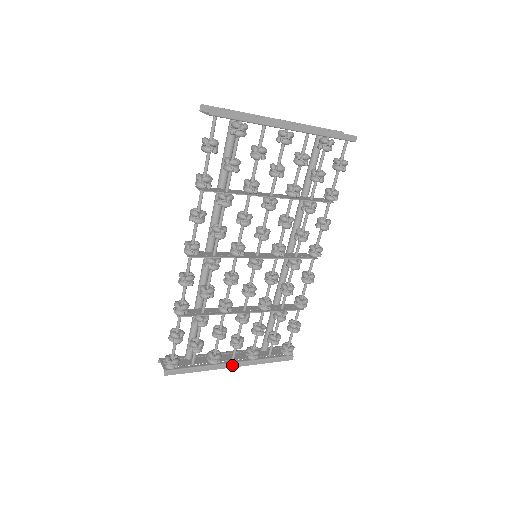
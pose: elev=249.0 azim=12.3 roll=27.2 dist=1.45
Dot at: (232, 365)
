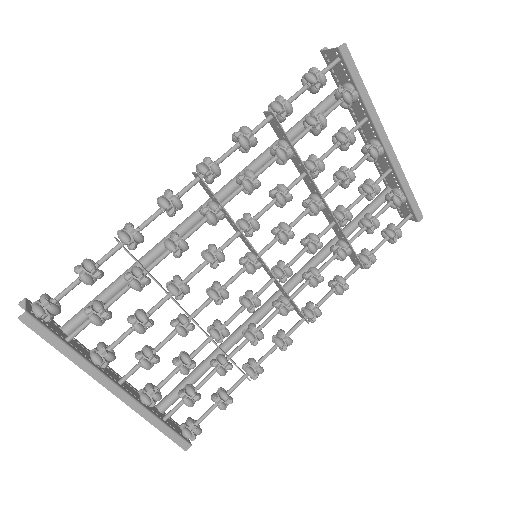
Dot at: (115, 389)
